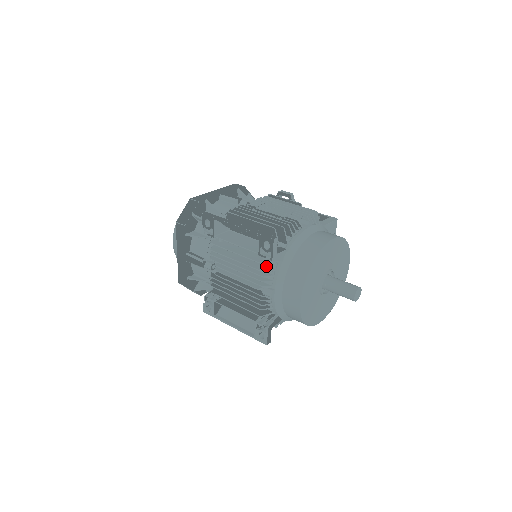
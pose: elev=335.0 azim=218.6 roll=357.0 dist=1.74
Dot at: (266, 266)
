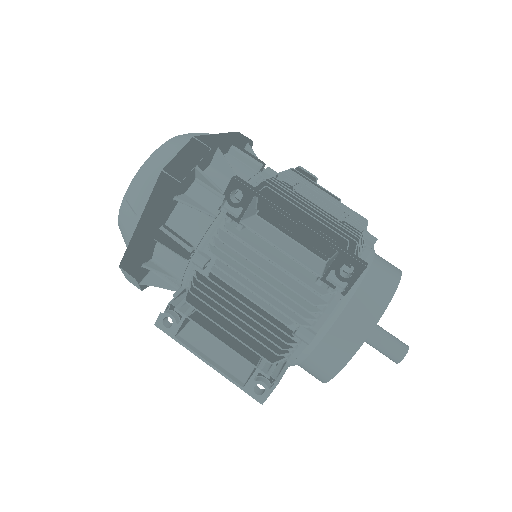
Dot at: (313, 294)
